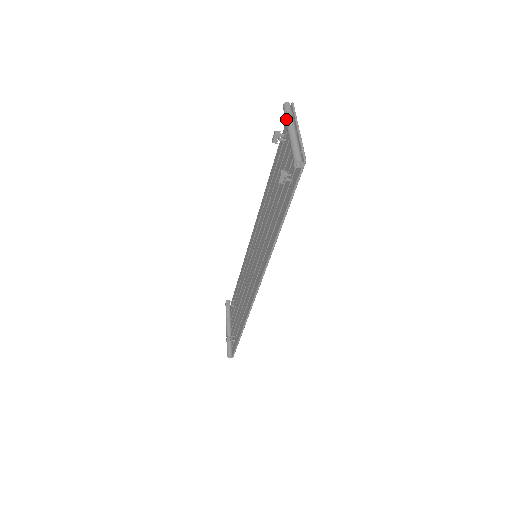
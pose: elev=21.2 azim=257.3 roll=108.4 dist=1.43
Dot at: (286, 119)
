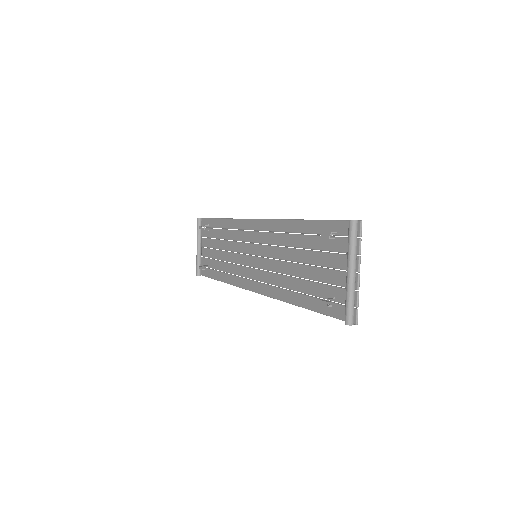
Dot at: (350, 251)
